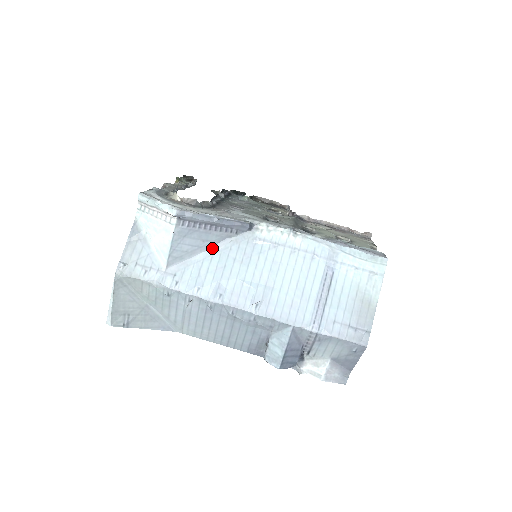
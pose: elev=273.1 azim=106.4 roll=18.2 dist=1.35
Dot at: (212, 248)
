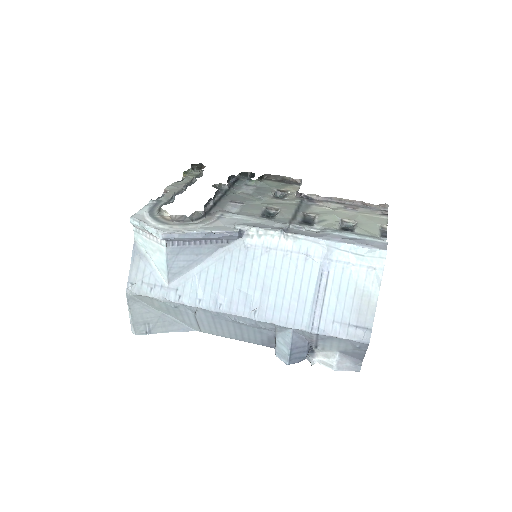
Dot at: (207, 260)
